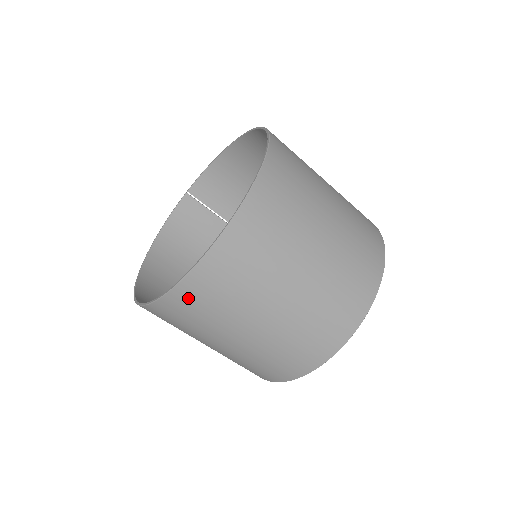
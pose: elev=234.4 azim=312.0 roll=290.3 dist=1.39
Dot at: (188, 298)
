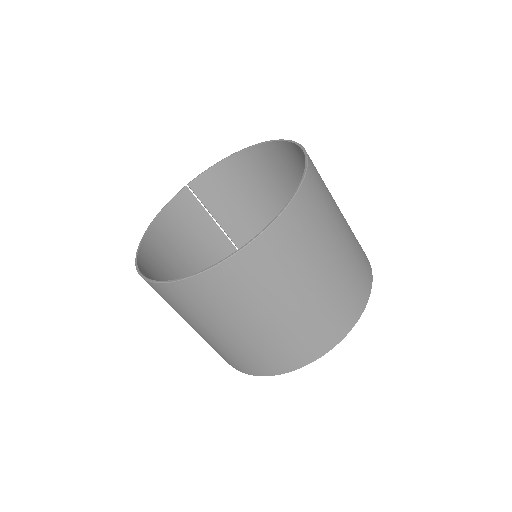
Dot at: (221, 280)
